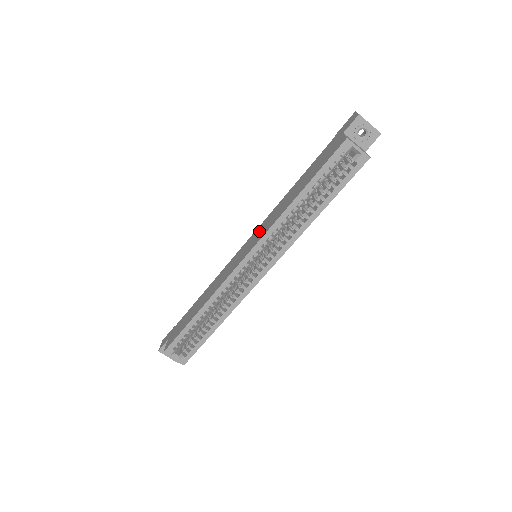
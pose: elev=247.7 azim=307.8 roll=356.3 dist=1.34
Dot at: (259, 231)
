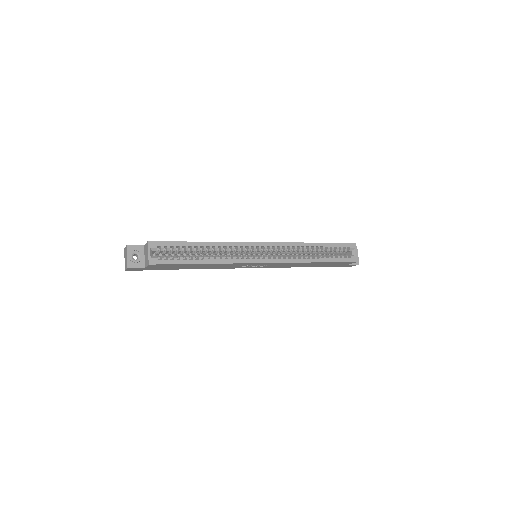
Dot at: occluded
